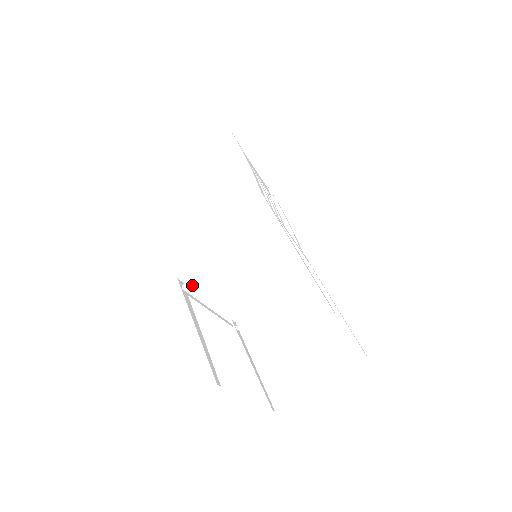
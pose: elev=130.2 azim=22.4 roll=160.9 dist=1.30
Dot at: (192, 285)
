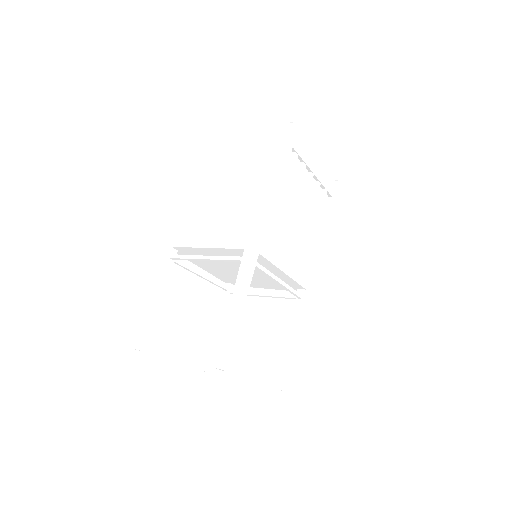
Dot at: (178, 259)
